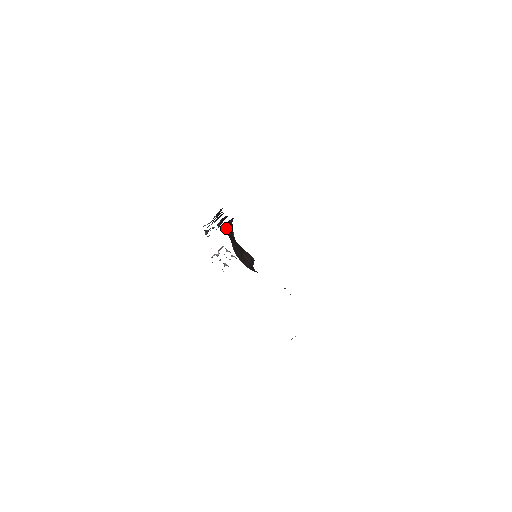
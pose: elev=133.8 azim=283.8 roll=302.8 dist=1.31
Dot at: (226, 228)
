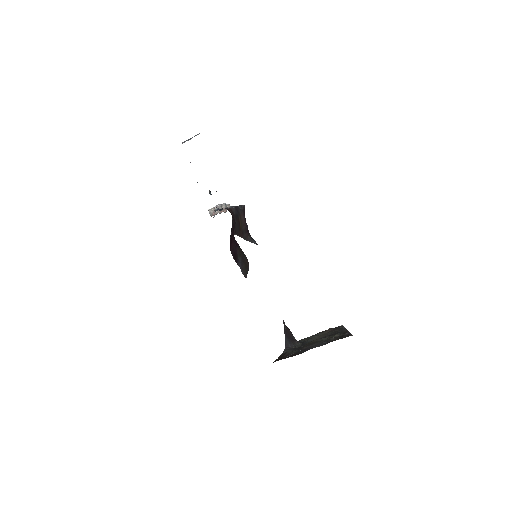
Dot at: (230, 235)
